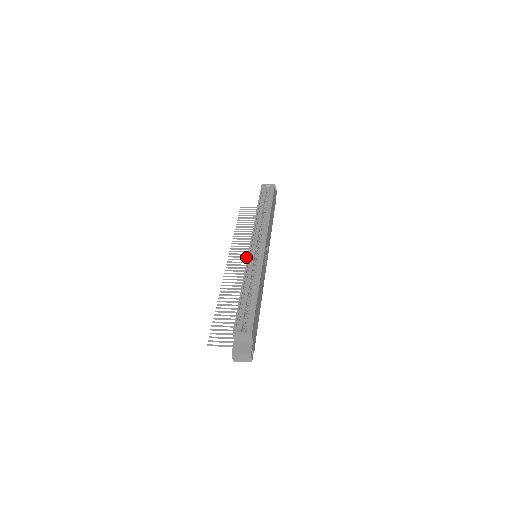
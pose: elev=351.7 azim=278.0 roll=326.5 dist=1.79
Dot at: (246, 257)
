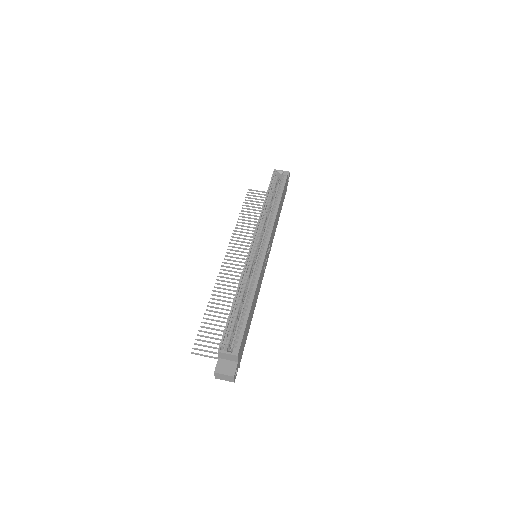
Dot at: occluded
